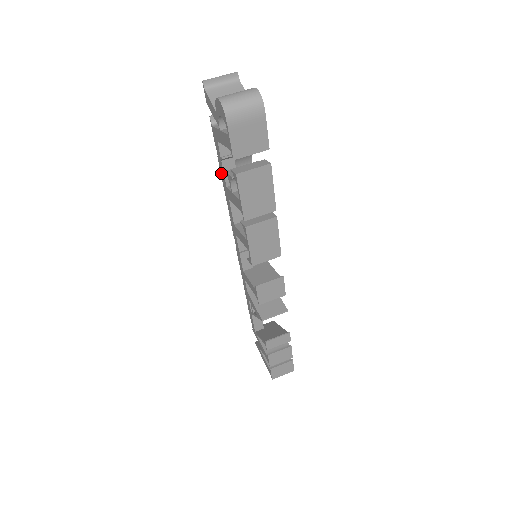
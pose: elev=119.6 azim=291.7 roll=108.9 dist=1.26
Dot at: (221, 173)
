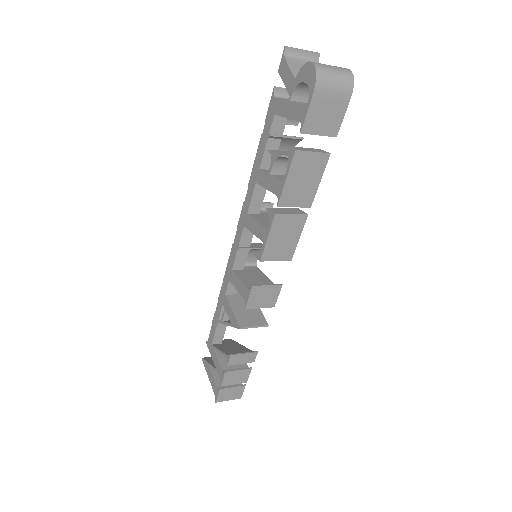
Dot at: (258, 153)
